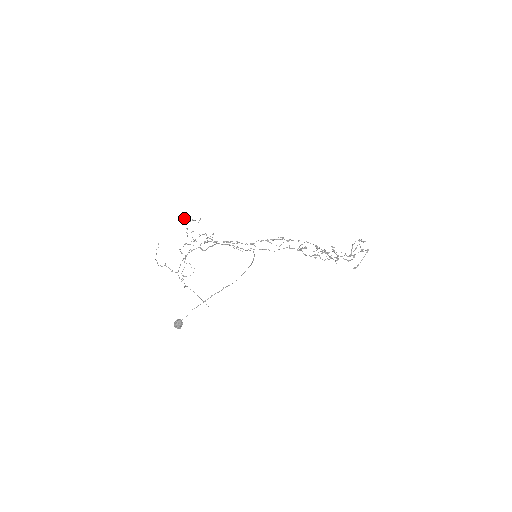
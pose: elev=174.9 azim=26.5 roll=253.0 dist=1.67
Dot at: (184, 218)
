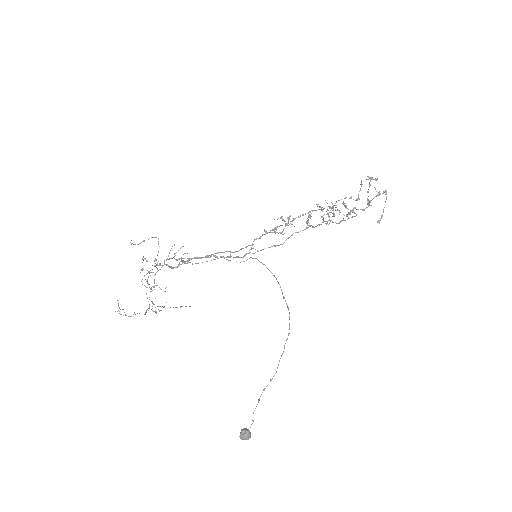
Dot at: (131, 244)
